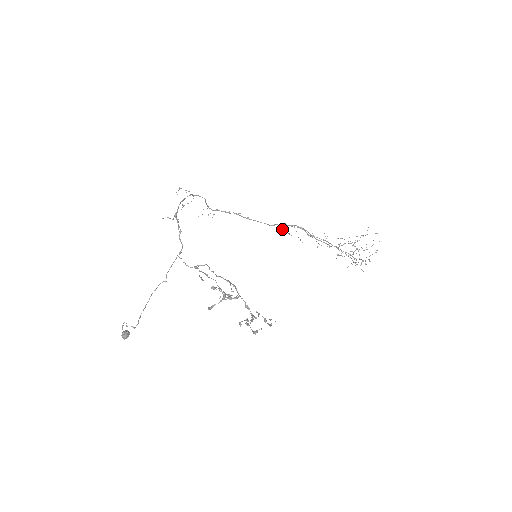
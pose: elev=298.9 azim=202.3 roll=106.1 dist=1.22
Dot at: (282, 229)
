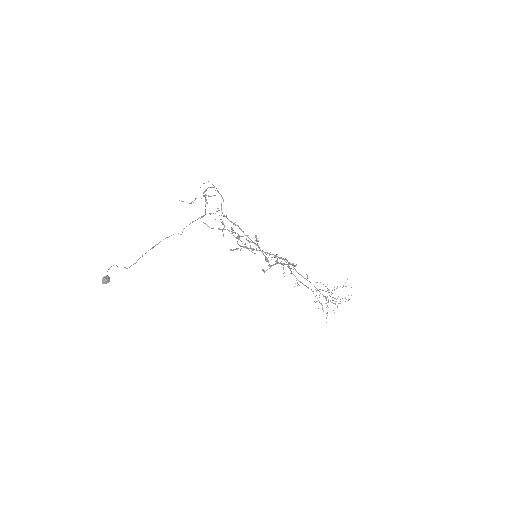
Dot at: (271, 259)
